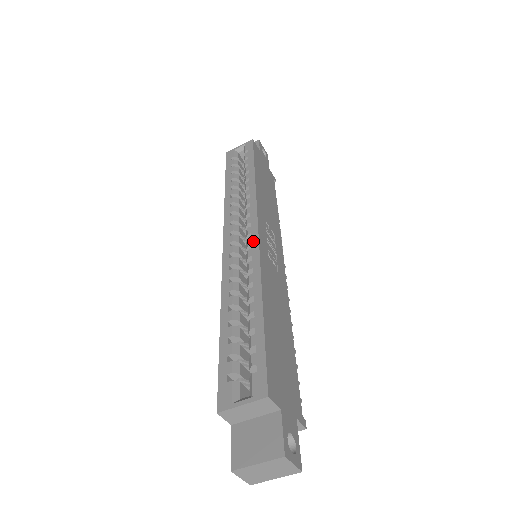
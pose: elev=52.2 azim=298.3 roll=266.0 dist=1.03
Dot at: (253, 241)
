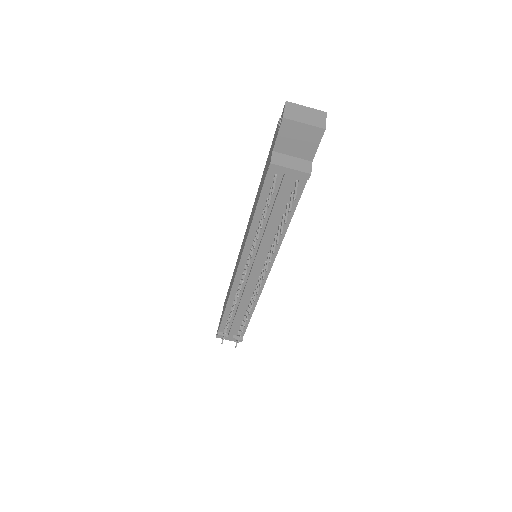
Dot at: occluded
